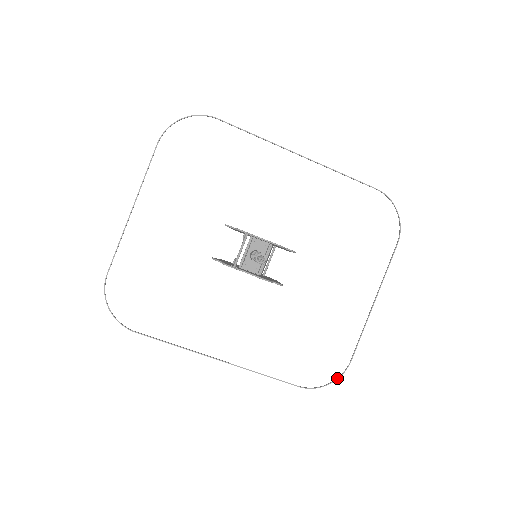
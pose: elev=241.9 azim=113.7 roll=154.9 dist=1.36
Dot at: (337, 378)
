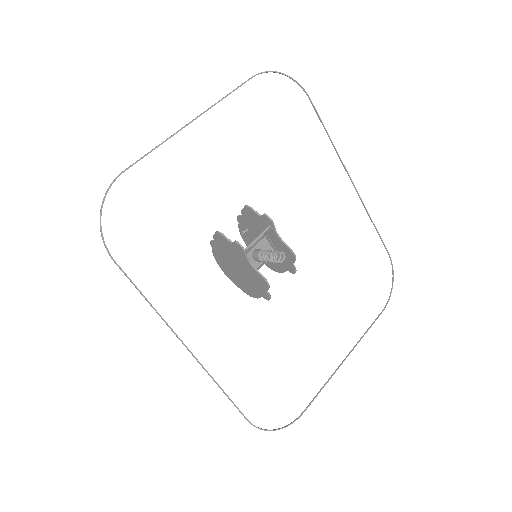
Dot at: (285, 426)
